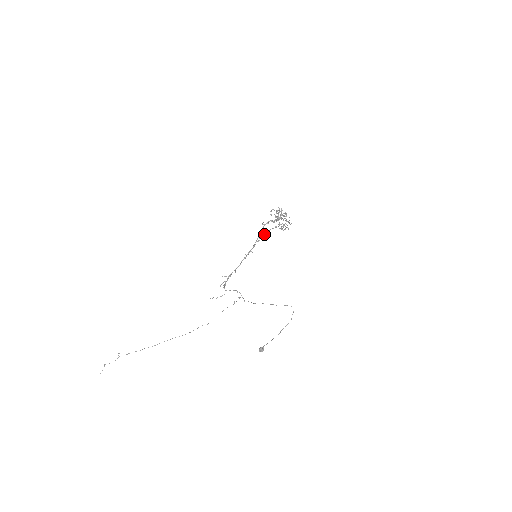
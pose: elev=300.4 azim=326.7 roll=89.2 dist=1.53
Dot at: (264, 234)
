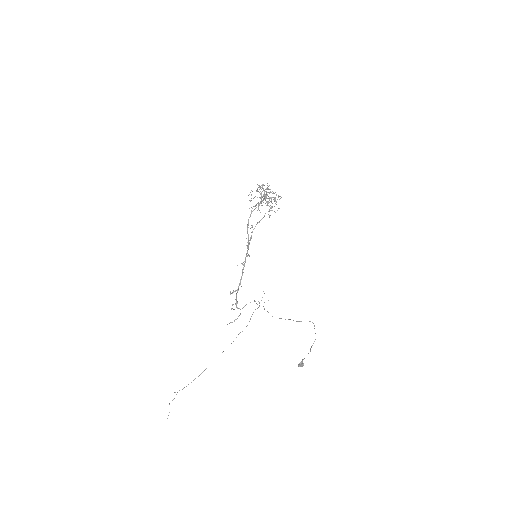
Dot at: occluded
